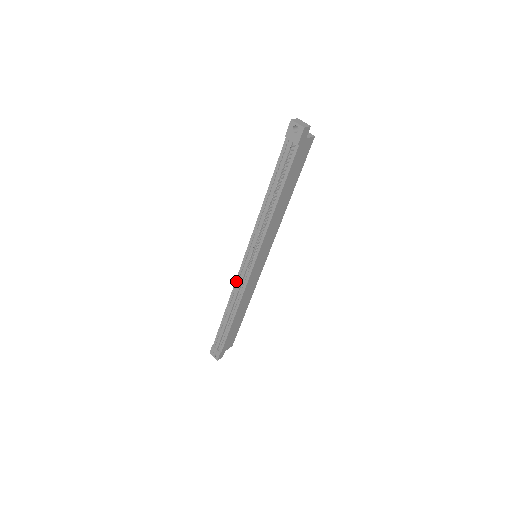
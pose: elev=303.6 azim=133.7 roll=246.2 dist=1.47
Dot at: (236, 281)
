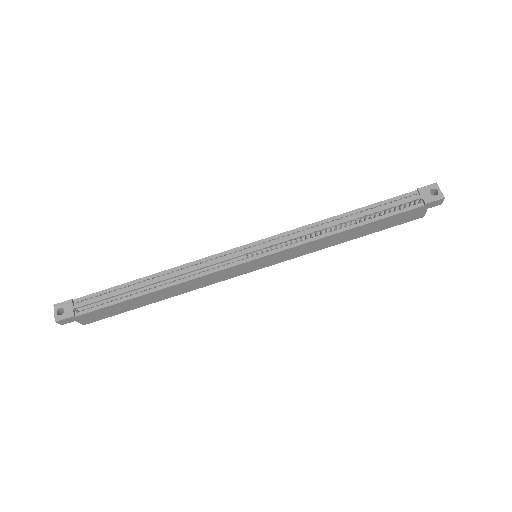
Dot at: (207, 258)
